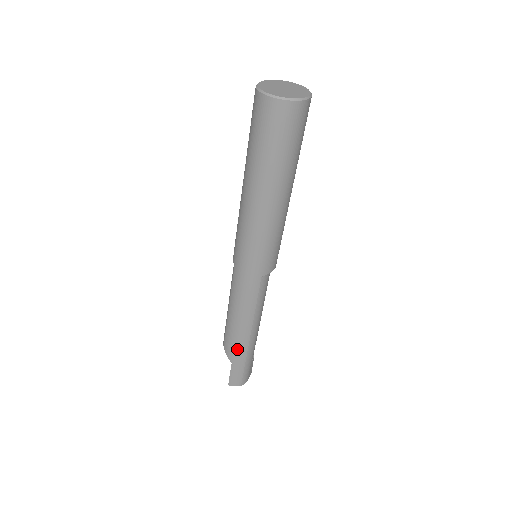
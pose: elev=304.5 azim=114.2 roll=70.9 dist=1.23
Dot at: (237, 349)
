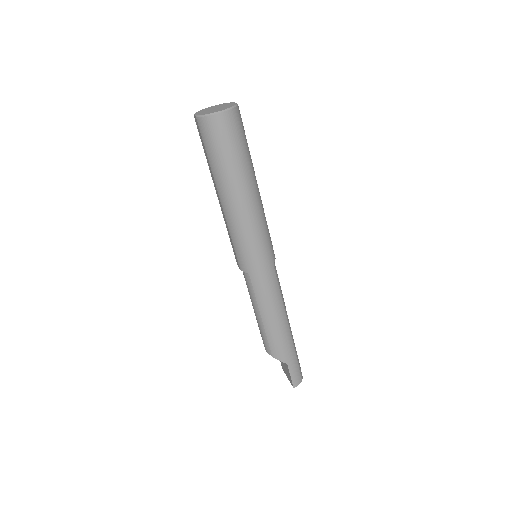
Dot at: (285, 346)
